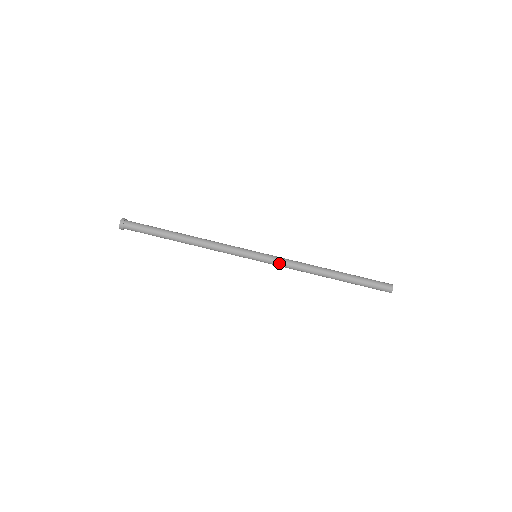
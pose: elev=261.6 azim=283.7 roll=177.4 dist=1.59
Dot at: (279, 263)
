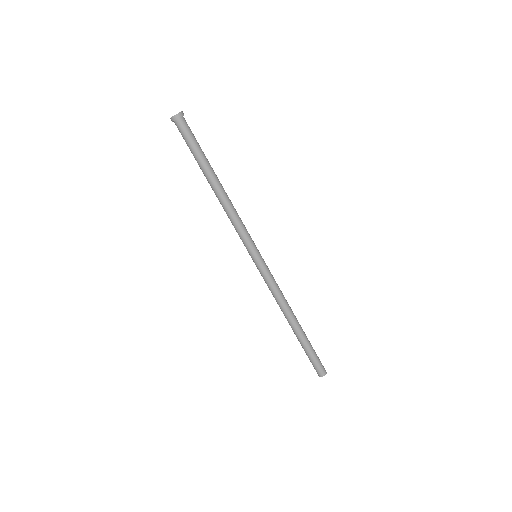
Dot at: (265, 280)
